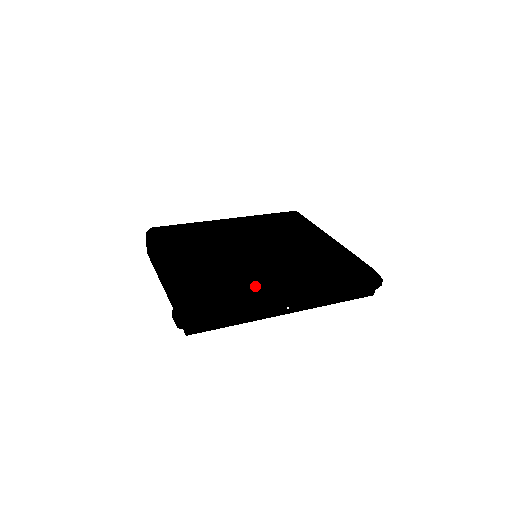
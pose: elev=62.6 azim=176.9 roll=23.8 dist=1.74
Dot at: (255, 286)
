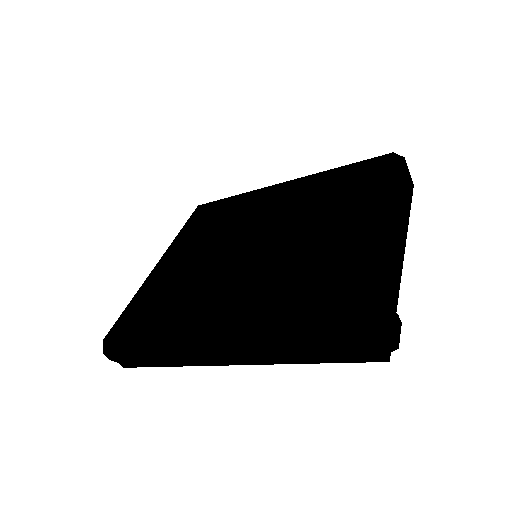
Dot at: (172, 324)
